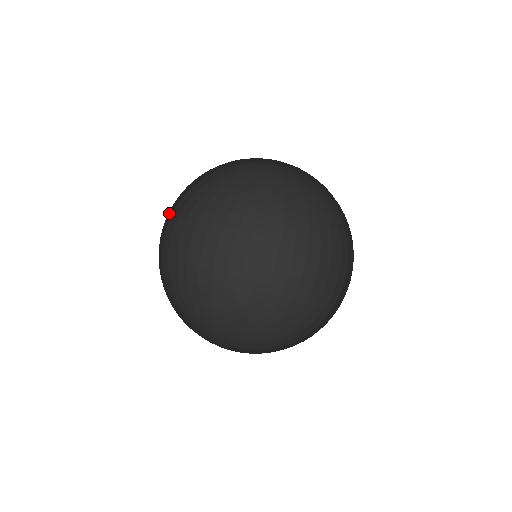
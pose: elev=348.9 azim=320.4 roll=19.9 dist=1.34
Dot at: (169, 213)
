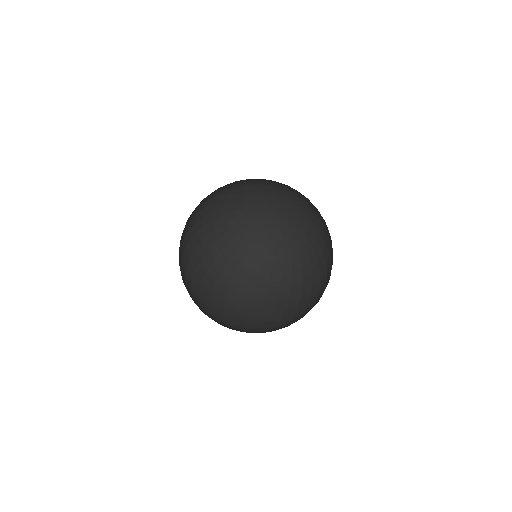
Dot at: occluded
